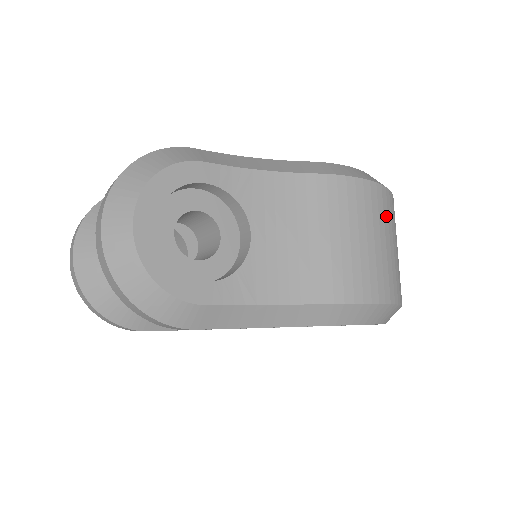
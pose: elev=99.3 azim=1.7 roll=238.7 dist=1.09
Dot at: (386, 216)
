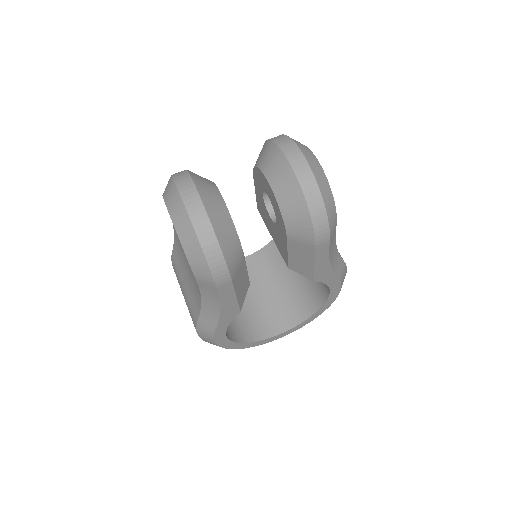
Dot at: occluded
